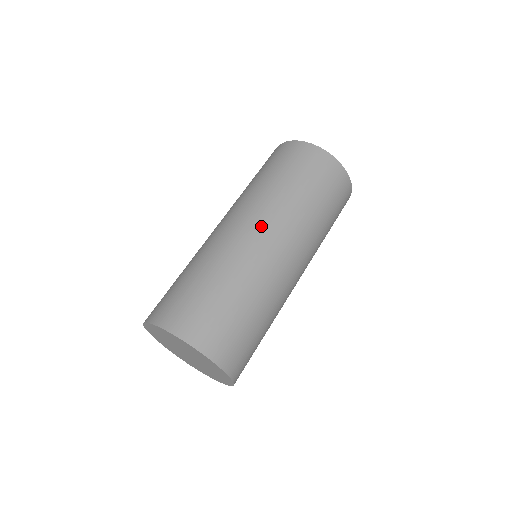
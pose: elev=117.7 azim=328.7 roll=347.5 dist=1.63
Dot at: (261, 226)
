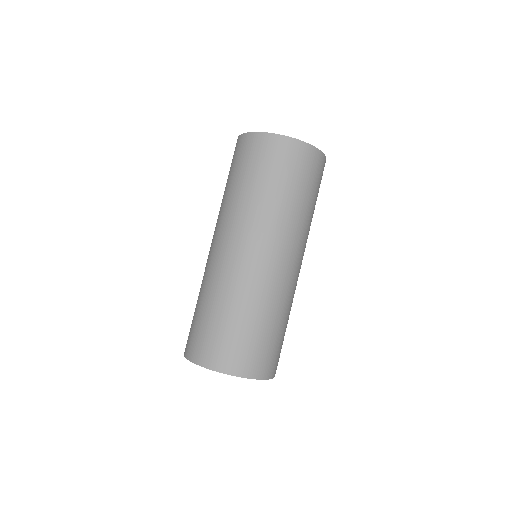
Dot at: (230, 240)
